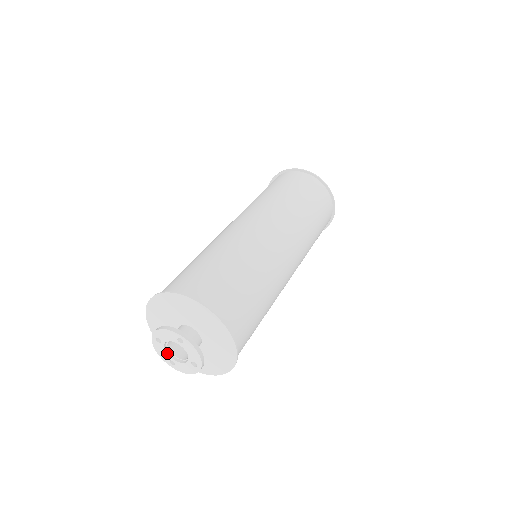
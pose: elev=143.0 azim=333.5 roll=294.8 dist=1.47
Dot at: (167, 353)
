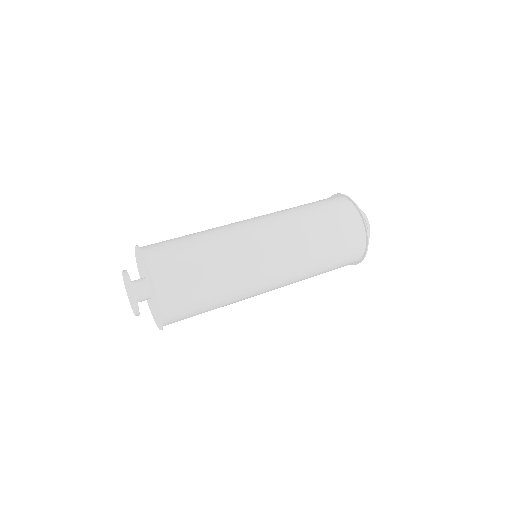
Dot at: (127, 289)
